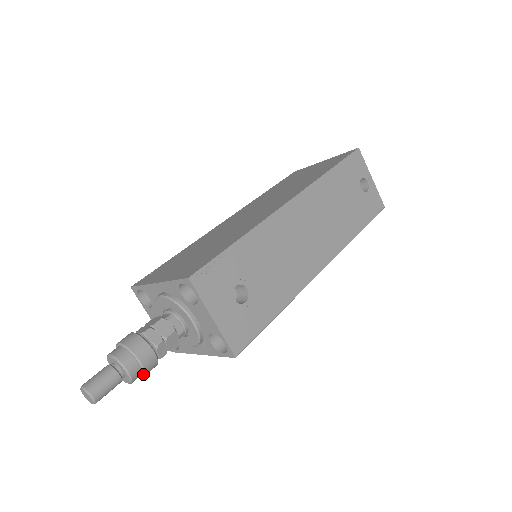
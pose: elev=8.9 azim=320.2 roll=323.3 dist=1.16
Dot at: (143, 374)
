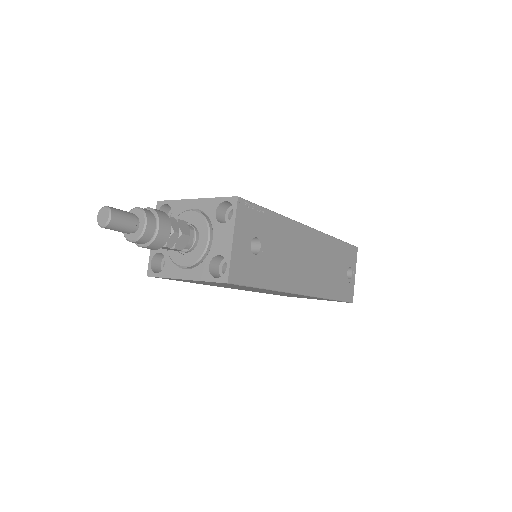
Dot at: (150, 242)
